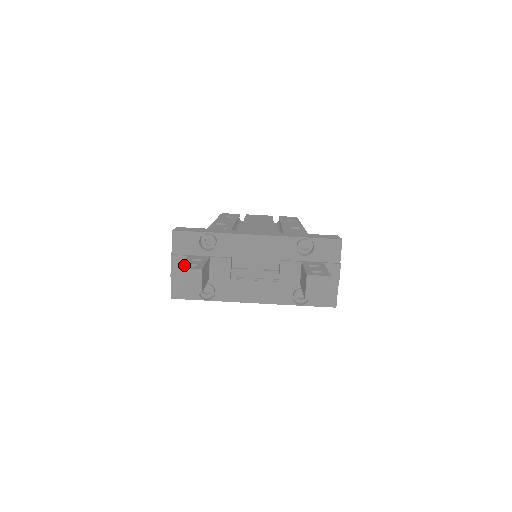
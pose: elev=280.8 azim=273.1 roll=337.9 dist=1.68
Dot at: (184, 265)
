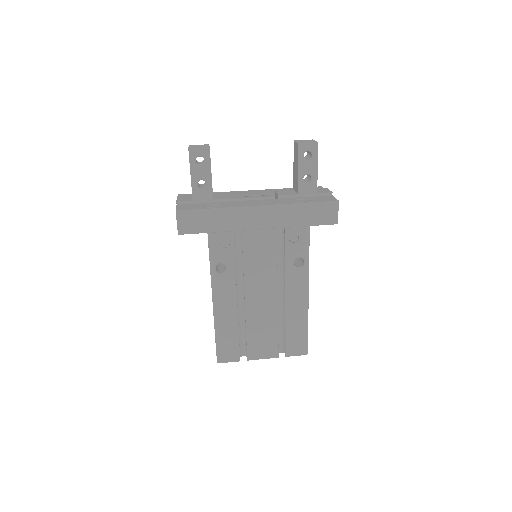
Dot at: occluded
